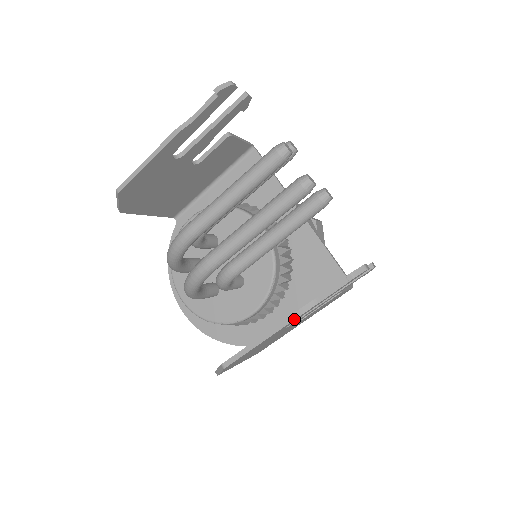
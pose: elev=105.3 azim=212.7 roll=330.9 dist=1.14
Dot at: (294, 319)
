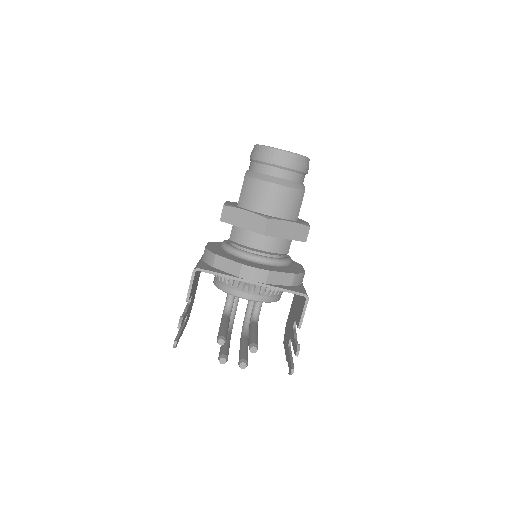
Dot at: occluded
